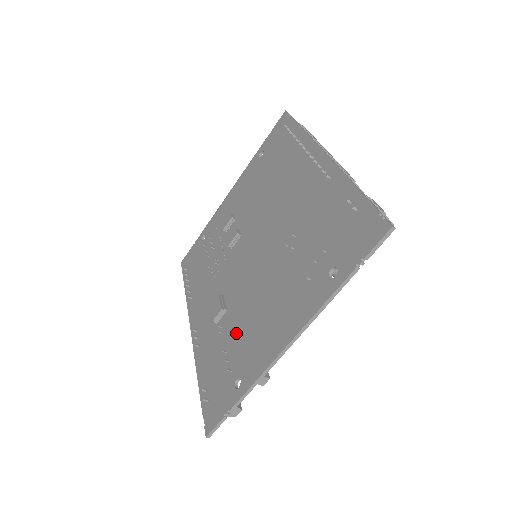
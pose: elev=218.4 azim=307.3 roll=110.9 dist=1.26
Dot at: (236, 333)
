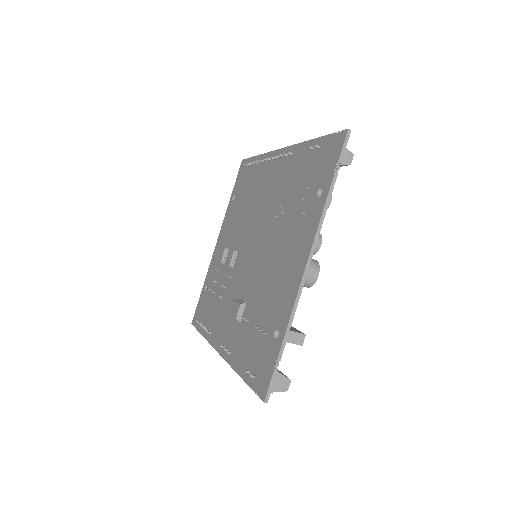
Dot at: (260, 307)
